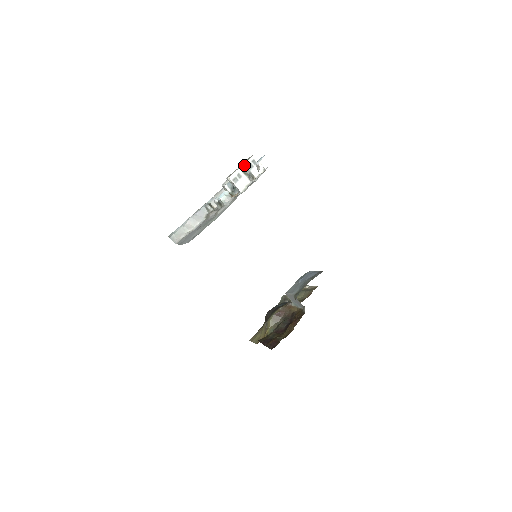
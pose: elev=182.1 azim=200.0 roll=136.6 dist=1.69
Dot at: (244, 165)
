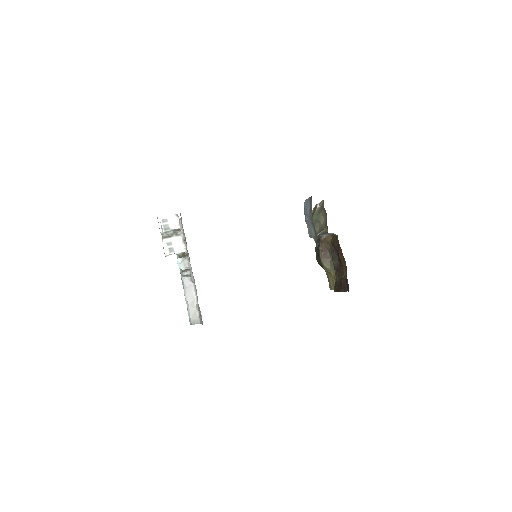
Dot at: (162, 233)
